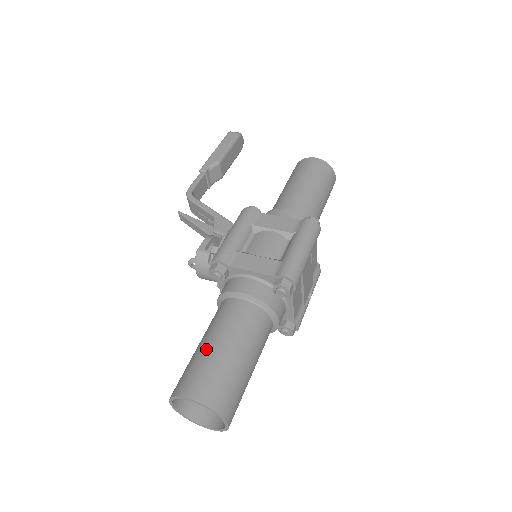
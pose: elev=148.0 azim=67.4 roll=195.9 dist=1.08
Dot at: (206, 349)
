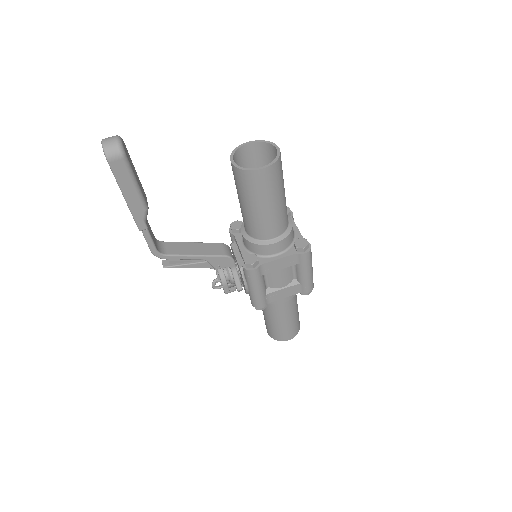
Dot at: (280, 326)
